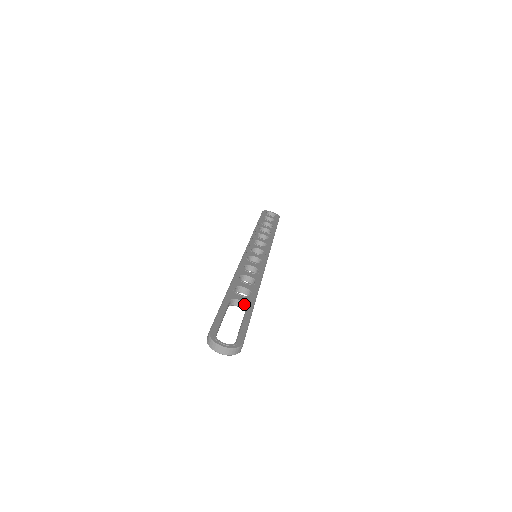
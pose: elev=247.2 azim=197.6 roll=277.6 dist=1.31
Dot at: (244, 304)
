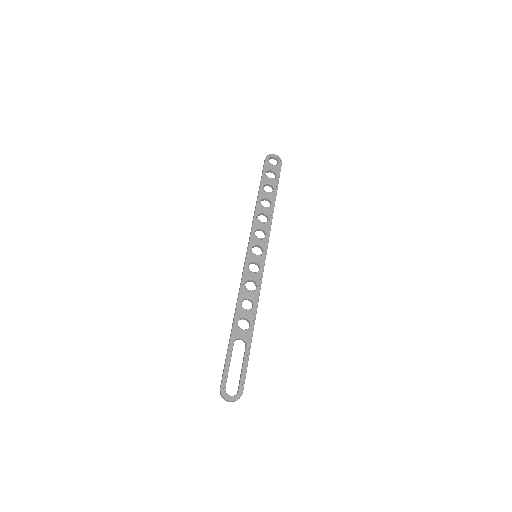
Dot at: (244, 341)
